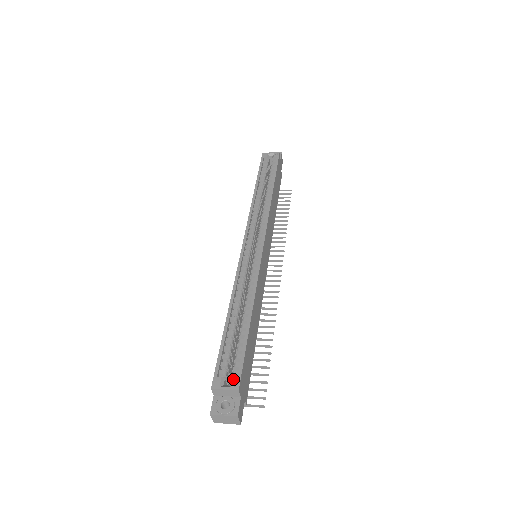
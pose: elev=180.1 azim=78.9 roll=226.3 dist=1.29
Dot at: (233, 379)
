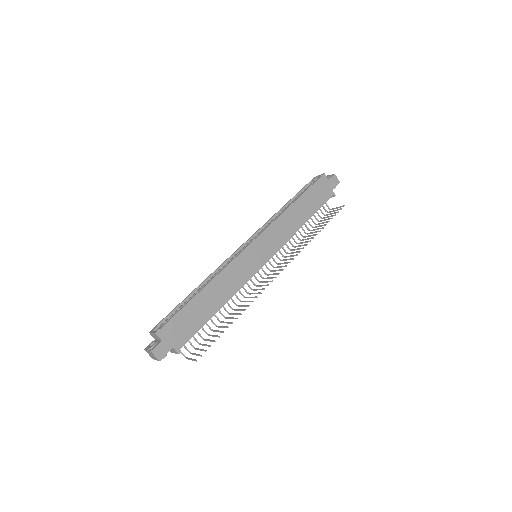
Dot at: (159, 327)
